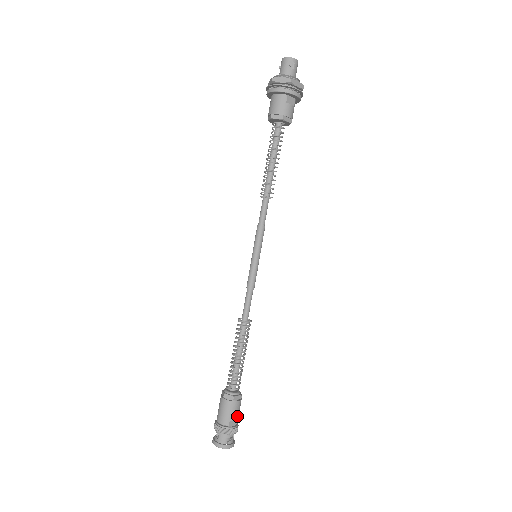
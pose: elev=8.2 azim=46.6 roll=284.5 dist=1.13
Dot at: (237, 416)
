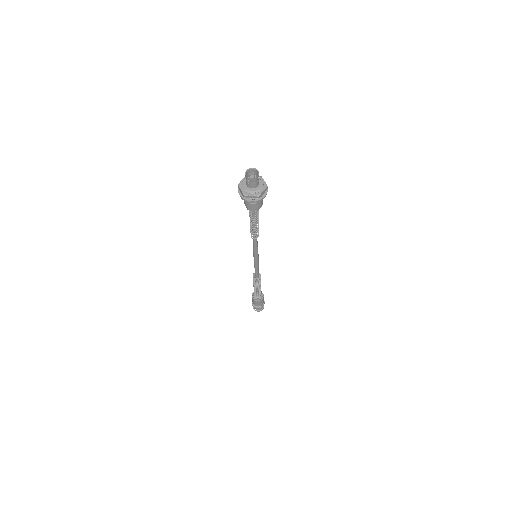
Dot at: (259, 304)
